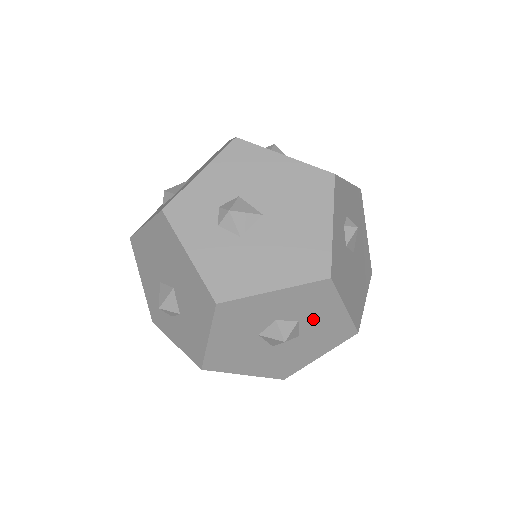
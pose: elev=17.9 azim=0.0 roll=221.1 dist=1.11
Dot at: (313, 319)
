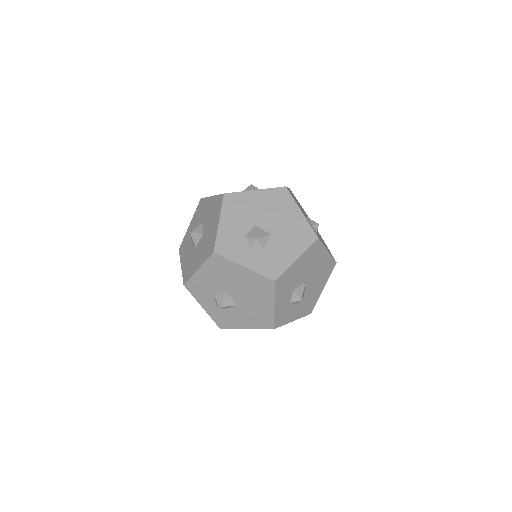
Dot at: occluded
